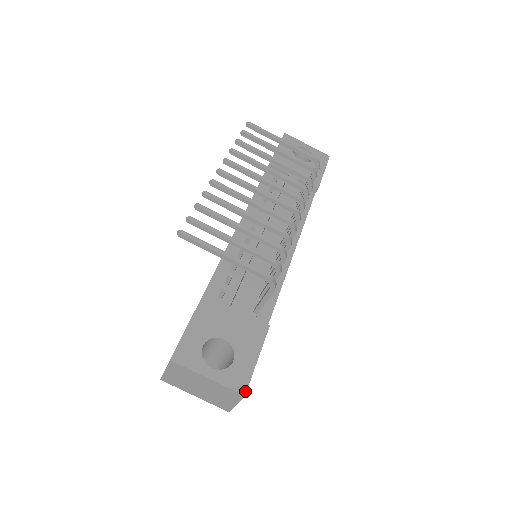
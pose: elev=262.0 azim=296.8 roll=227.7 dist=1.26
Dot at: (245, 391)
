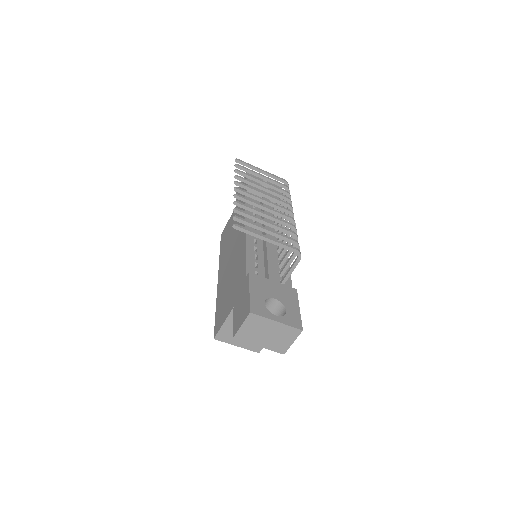
Dot at: (302, 328)
